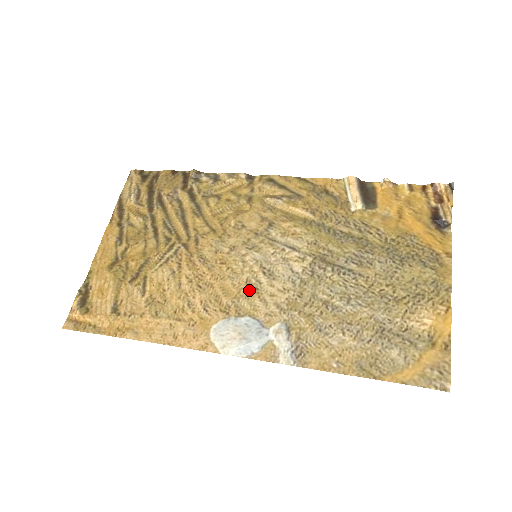
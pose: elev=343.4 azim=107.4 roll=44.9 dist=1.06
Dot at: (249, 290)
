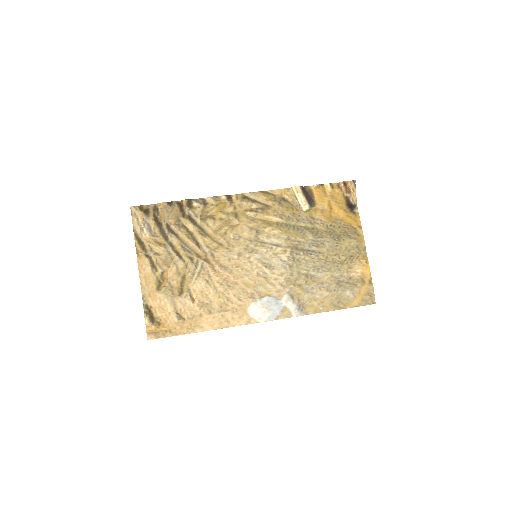
Dot at: (261, 280)
